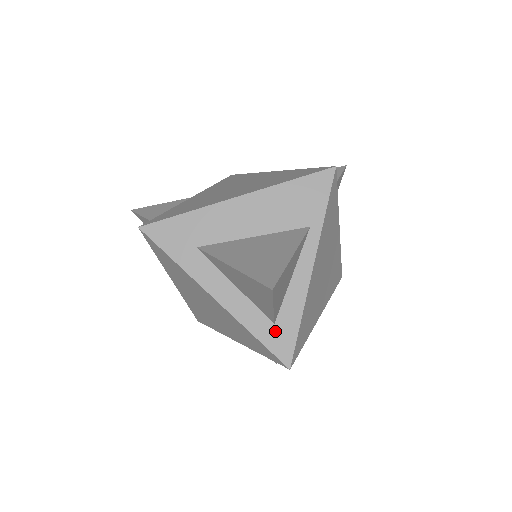
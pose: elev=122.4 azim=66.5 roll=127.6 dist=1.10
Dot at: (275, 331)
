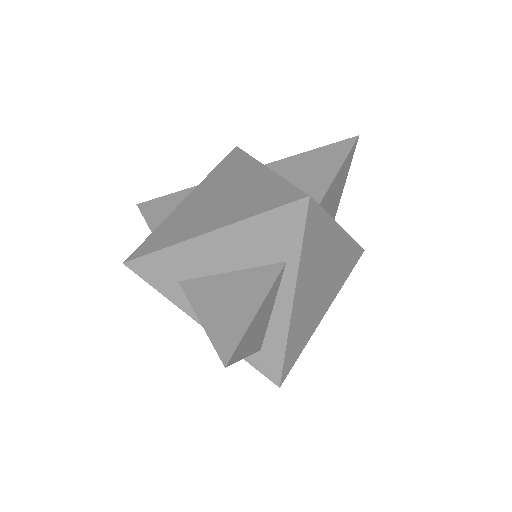
Dot at: (262, 356)
